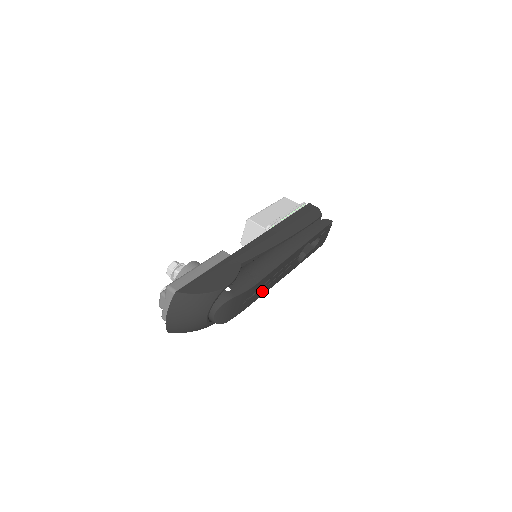
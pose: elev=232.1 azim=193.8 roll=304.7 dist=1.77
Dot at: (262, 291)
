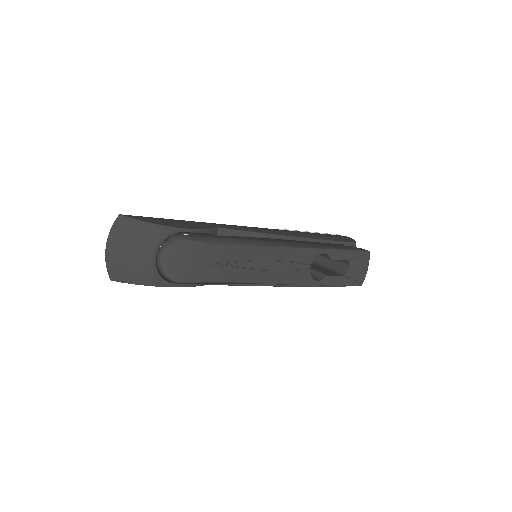
Dot at: (244, 274)
